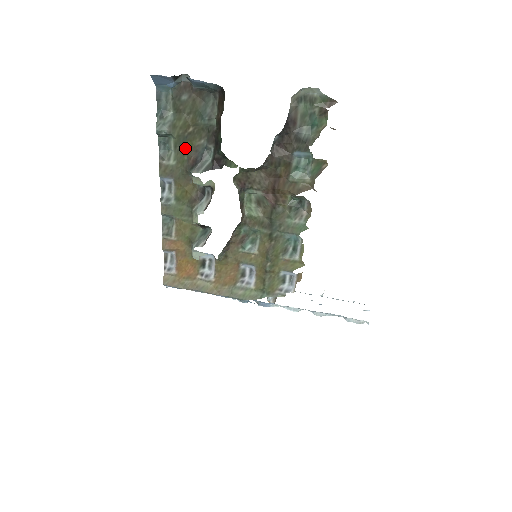
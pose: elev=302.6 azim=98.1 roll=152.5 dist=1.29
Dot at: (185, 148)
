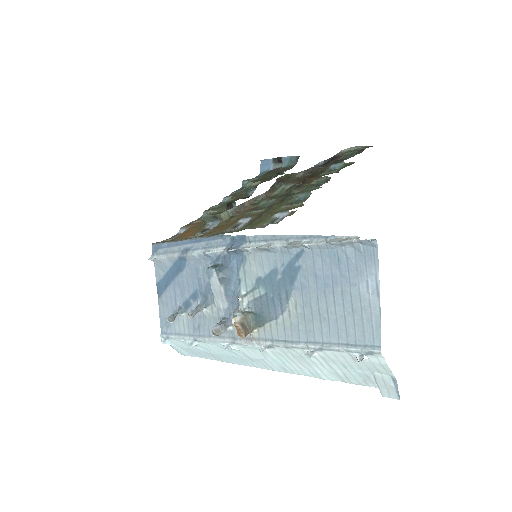
Dot at: occluded
